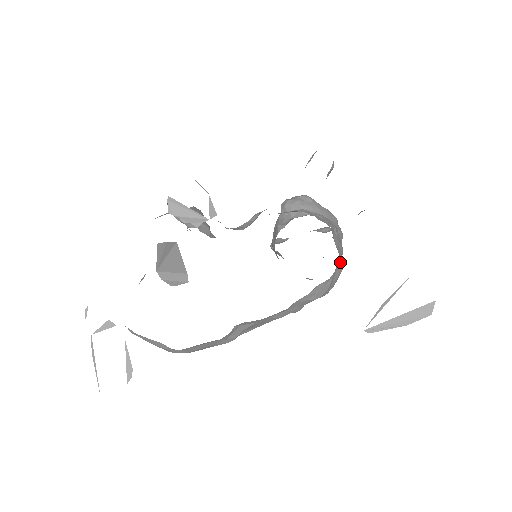
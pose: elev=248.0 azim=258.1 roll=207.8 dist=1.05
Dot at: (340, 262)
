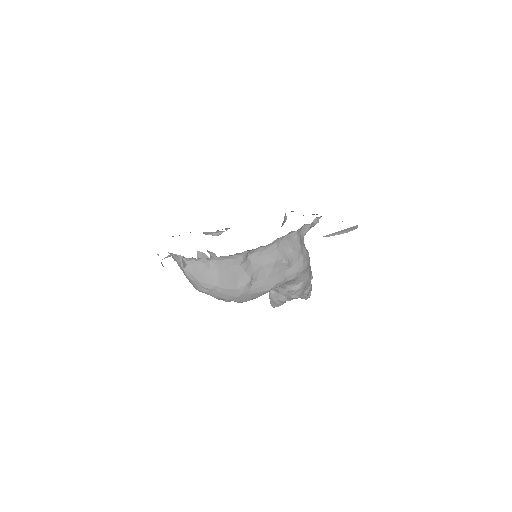
Dot at: occluded
